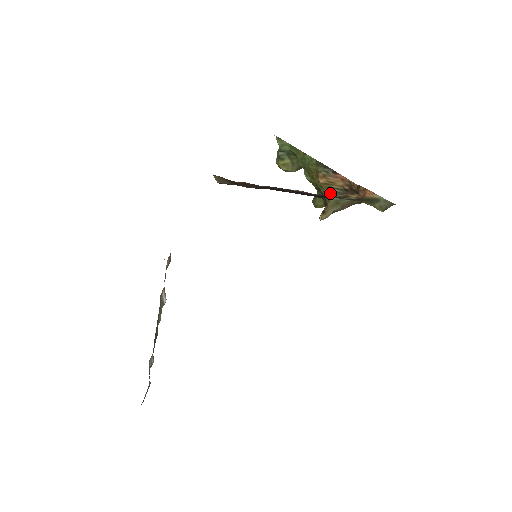
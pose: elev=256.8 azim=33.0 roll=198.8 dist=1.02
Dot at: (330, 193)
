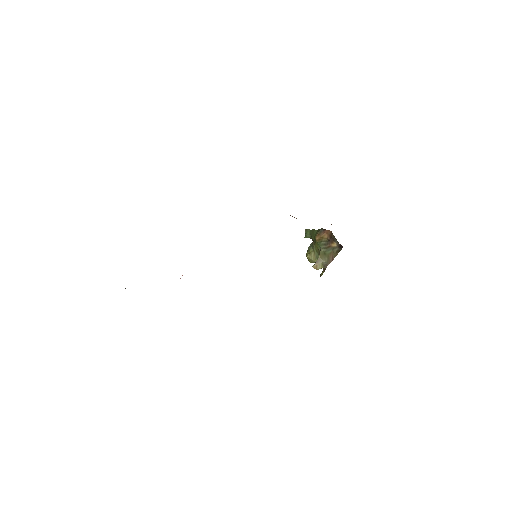
Dot at: (321, 246)
